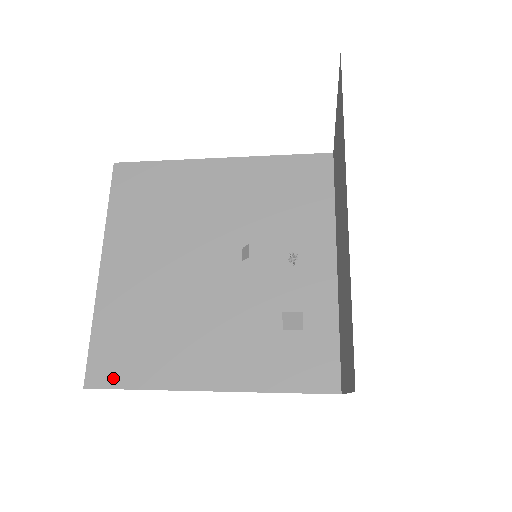
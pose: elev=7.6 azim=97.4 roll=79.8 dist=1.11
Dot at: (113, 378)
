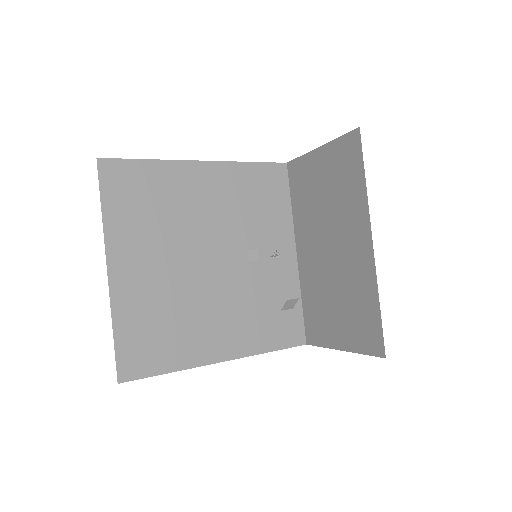
Dot at: (144, 369)
